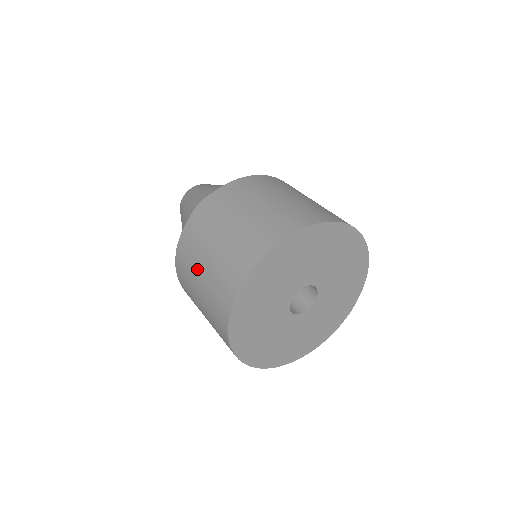
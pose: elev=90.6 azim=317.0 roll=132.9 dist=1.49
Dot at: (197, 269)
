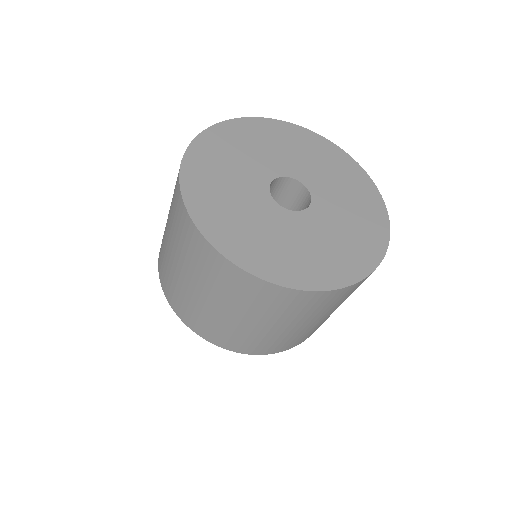
Dot at: (189, 292)
